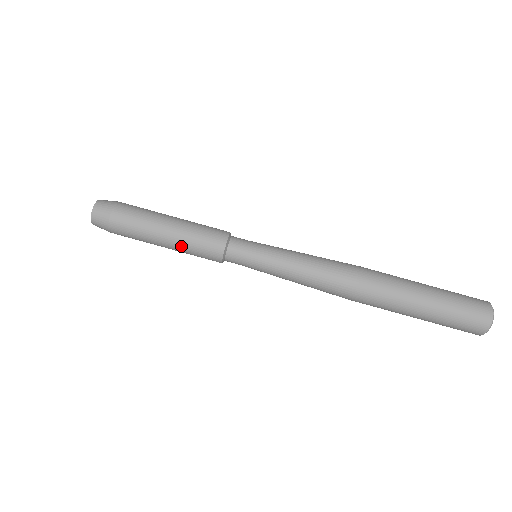
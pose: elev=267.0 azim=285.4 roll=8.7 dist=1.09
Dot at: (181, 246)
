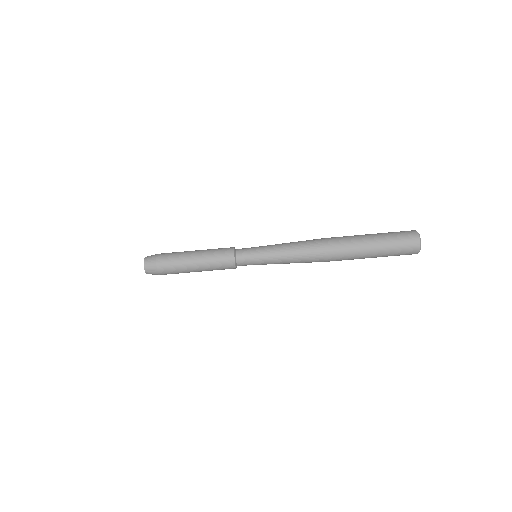
Dot at: (208, 270)
